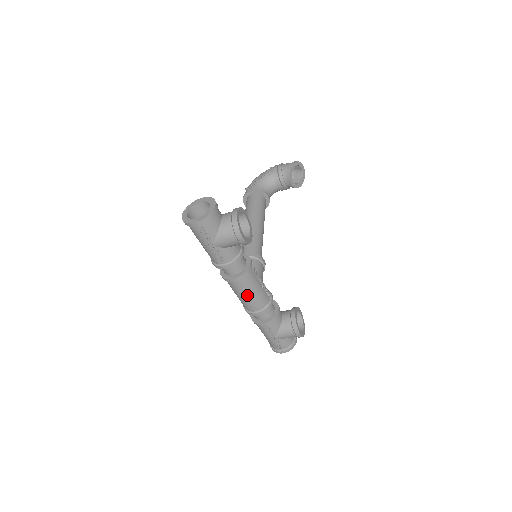
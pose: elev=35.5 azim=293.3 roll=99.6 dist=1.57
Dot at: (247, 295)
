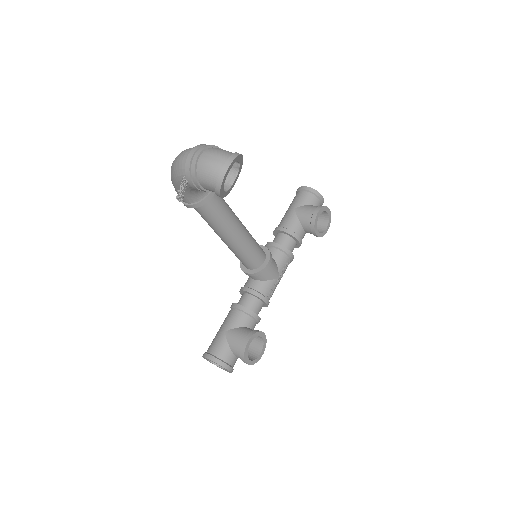
Dot at: occluded
